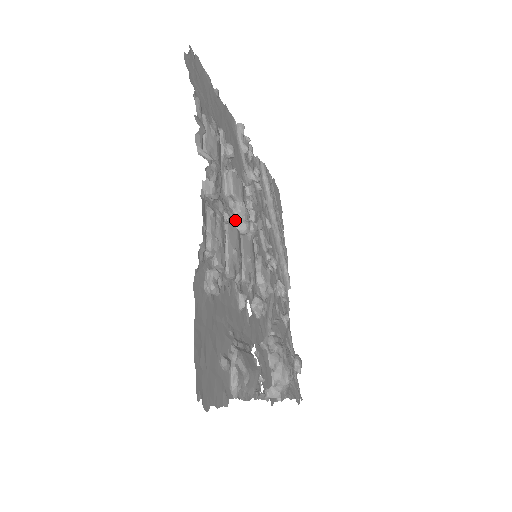
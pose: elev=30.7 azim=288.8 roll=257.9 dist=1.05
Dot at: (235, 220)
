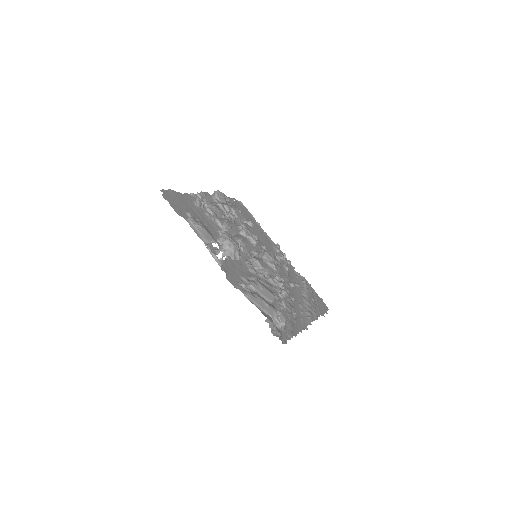
Dot at: (239, 230)
